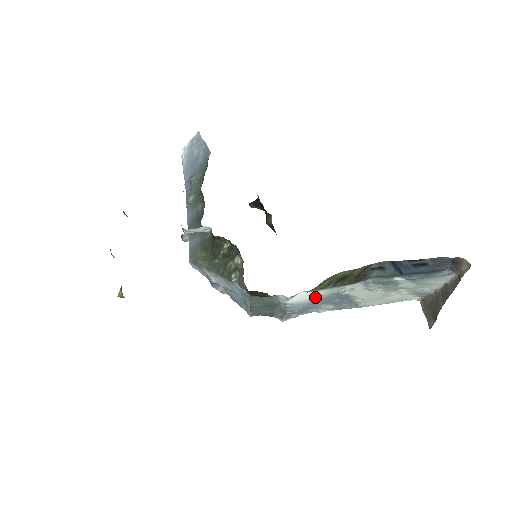
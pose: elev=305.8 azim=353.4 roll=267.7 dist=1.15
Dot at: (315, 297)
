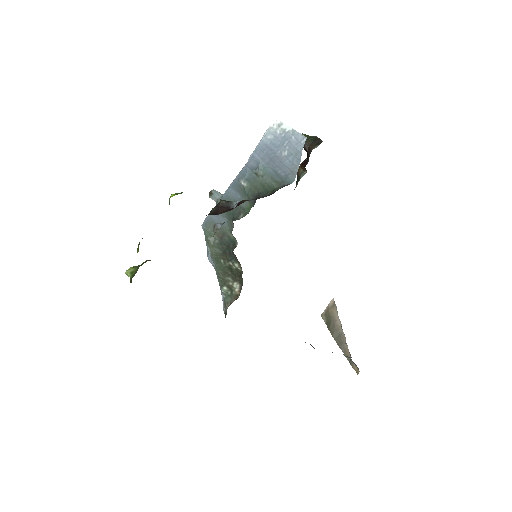
Dot at: occluded
